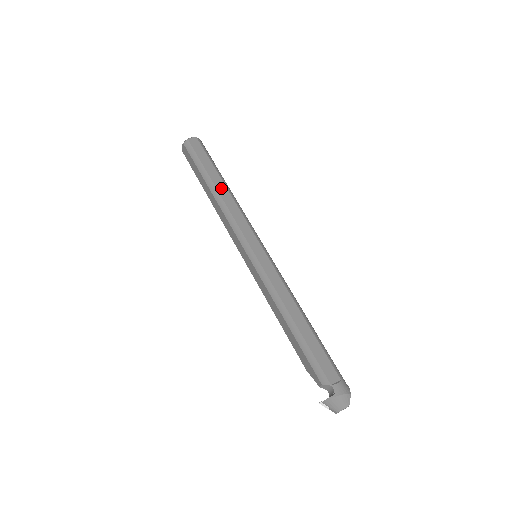
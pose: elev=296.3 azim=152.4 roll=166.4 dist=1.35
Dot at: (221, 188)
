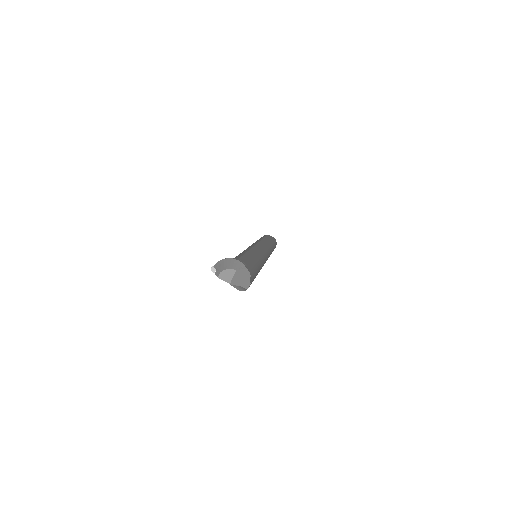
Dot at: (266, 240)
